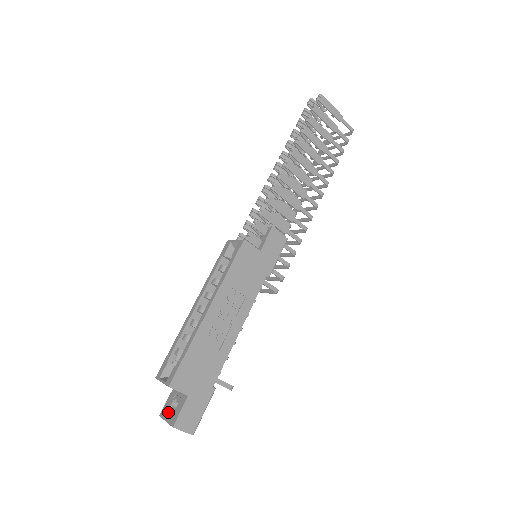
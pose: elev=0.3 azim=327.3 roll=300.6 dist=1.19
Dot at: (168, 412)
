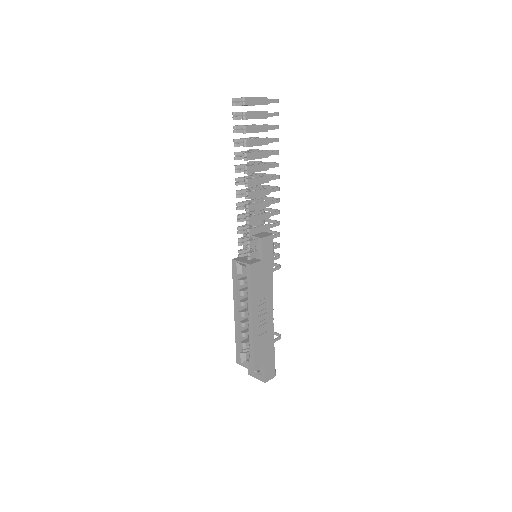
Dot at: (254, 373)
